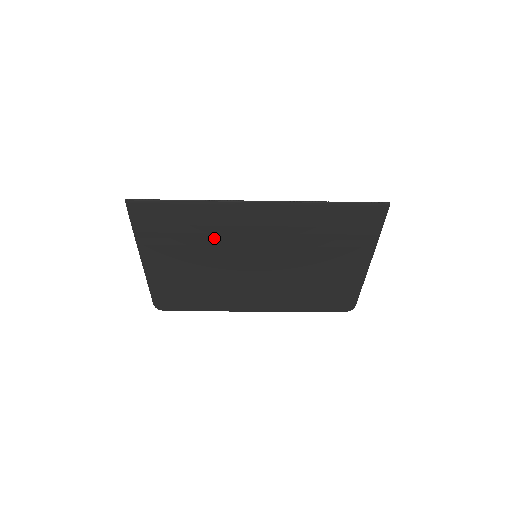
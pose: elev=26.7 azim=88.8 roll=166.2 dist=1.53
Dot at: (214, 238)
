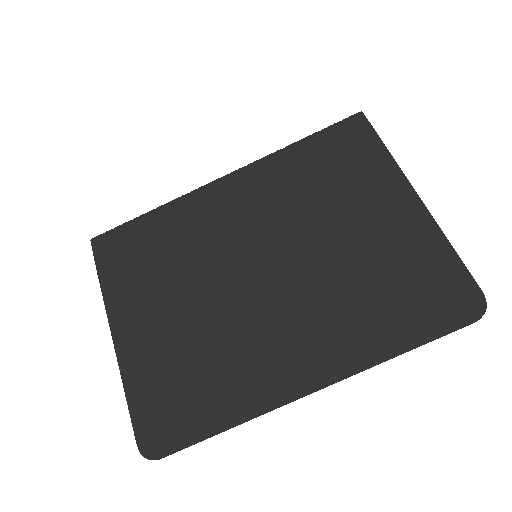
Dot at: (192, 247)
